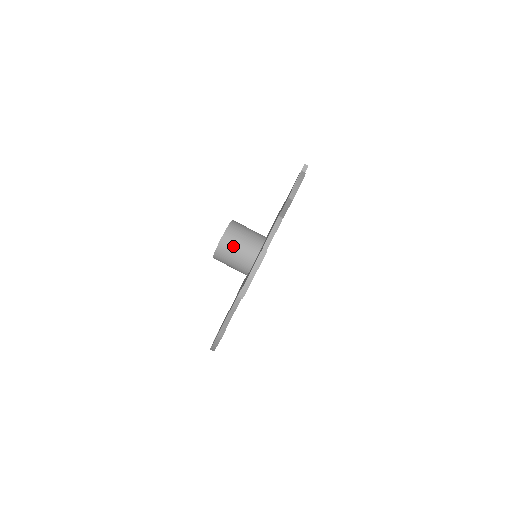
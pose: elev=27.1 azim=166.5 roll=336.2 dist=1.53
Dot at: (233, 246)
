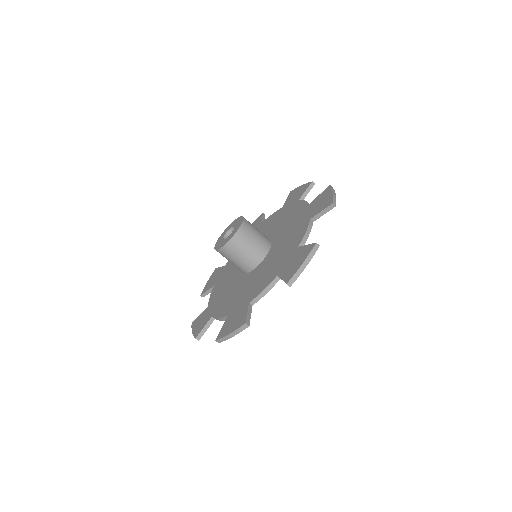
Dot at: (247, 241)
